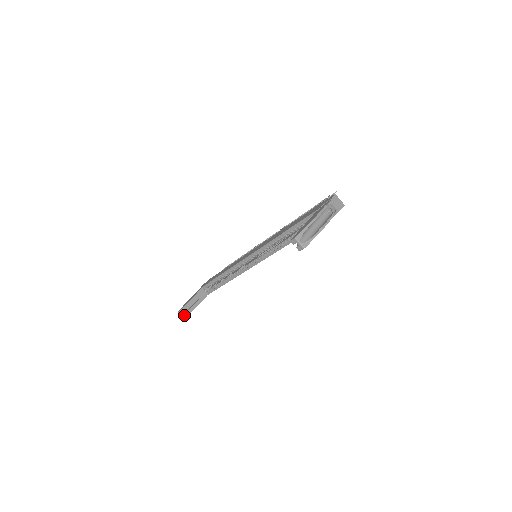
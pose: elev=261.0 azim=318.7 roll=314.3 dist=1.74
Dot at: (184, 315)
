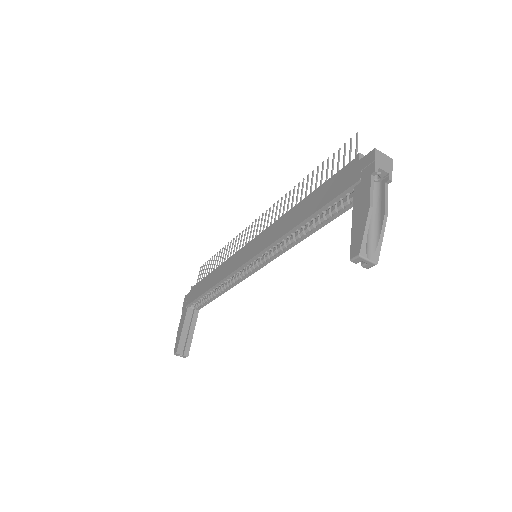
Dot at: (184, 355)
